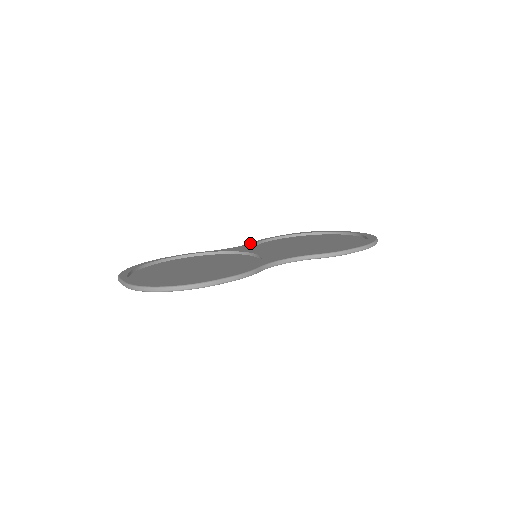
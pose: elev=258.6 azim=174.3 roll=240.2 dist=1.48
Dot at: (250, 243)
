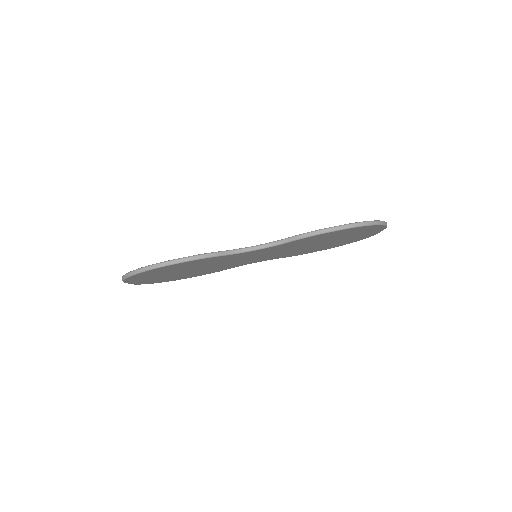
Dot at: occluded
